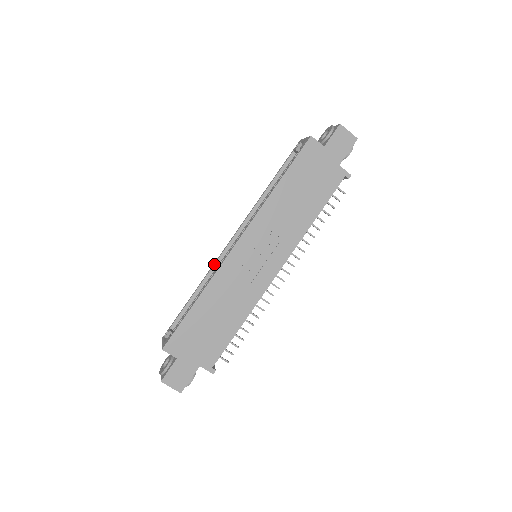
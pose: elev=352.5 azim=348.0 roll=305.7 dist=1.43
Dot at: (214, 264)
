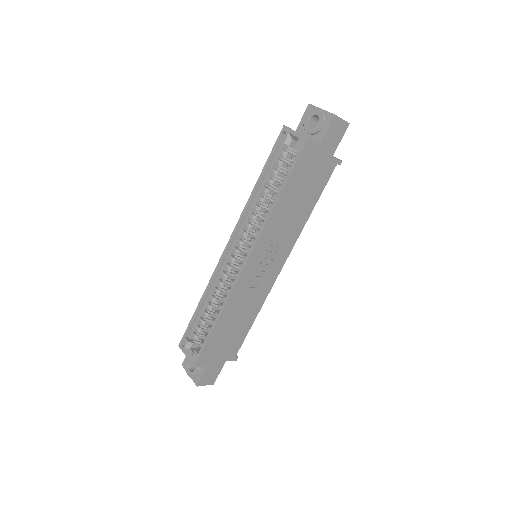
Dot at: (215, 273)
